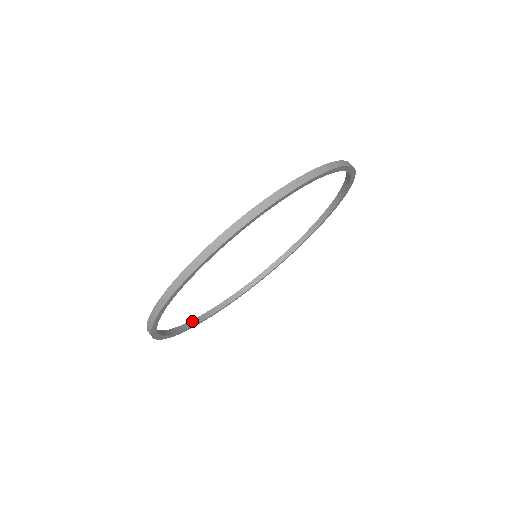
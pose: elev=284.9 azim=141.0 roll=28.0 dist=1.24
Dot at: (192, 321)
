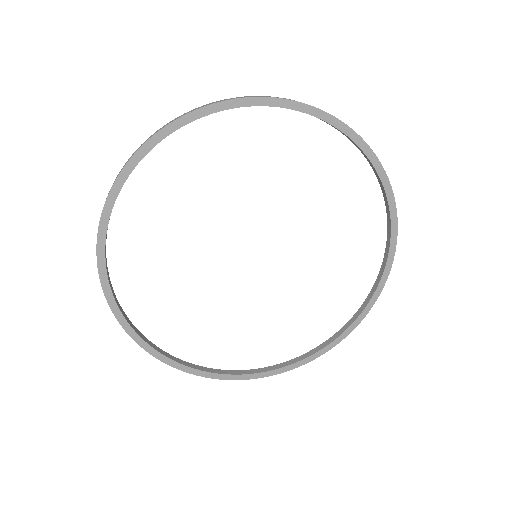
Dot at: (241, 371)
